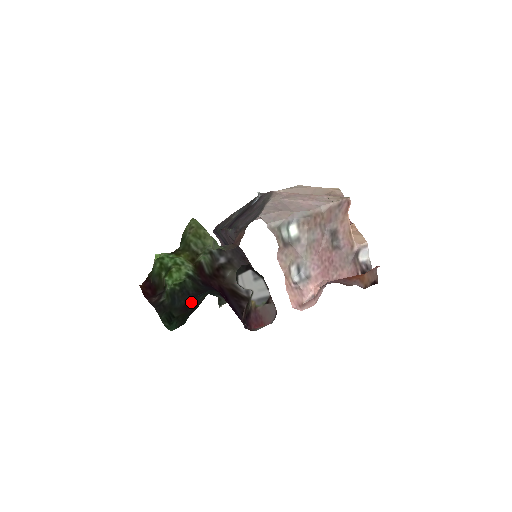
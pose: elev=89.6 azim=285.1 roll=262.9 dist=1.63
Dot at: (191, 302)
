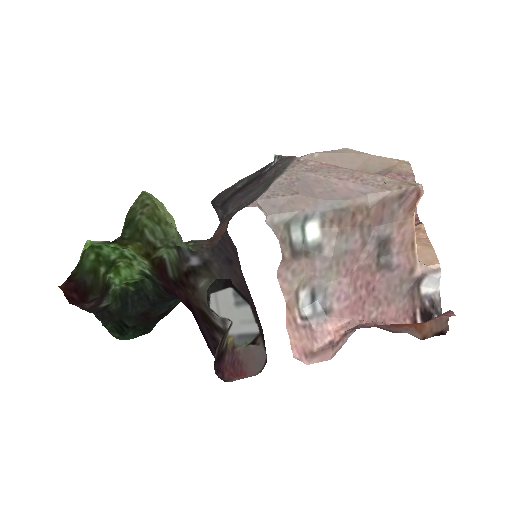
Dot at: (153, 309)
